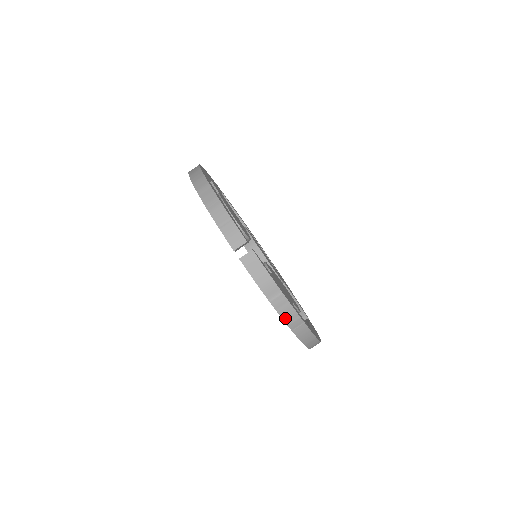
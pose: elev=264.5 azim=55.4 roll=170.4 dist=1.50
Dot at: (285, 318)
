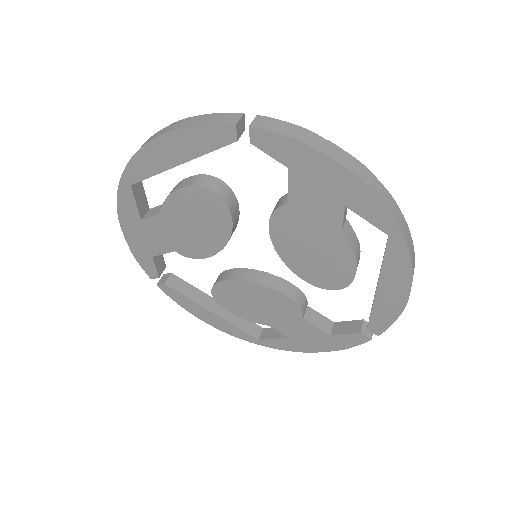
Dot at: (357, 174)
